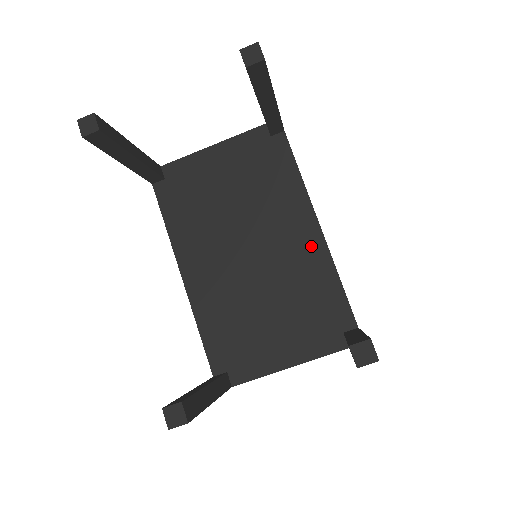
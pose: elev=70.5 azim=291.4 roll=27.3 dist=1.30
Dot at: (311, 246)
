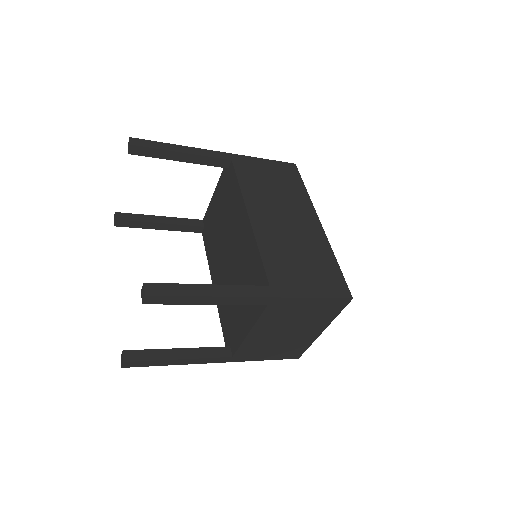
Dot at: (247, 234)
